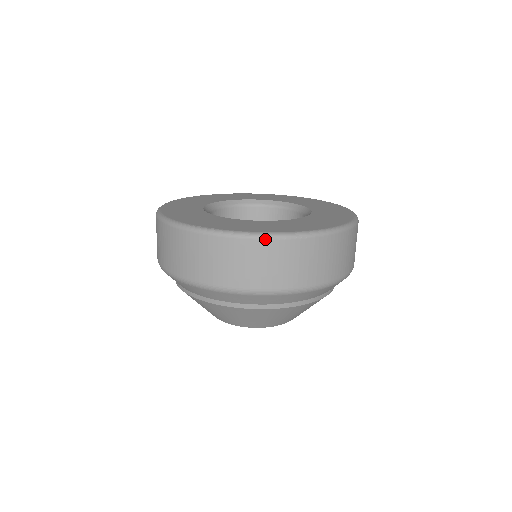
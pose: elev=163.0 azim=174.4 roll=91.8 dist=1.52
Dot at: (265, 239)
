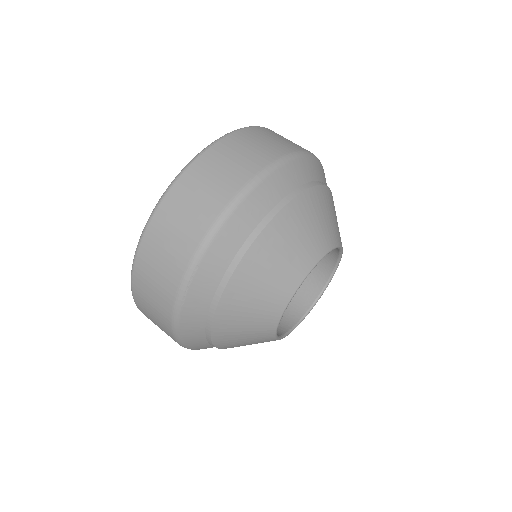
Dot at: (195, 160)
